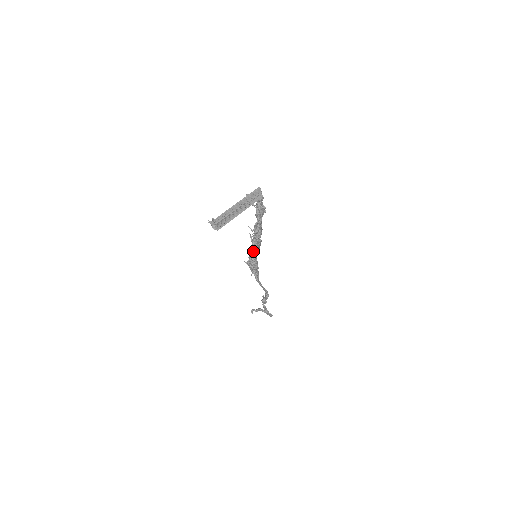
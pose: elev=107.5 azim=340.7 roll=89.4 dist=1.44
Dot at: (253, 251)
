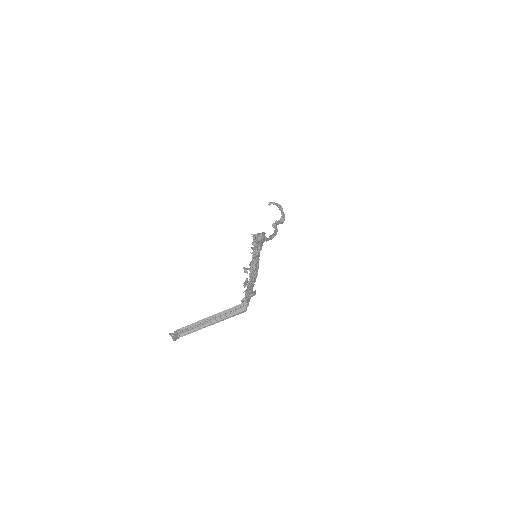
Dot at: occluded
